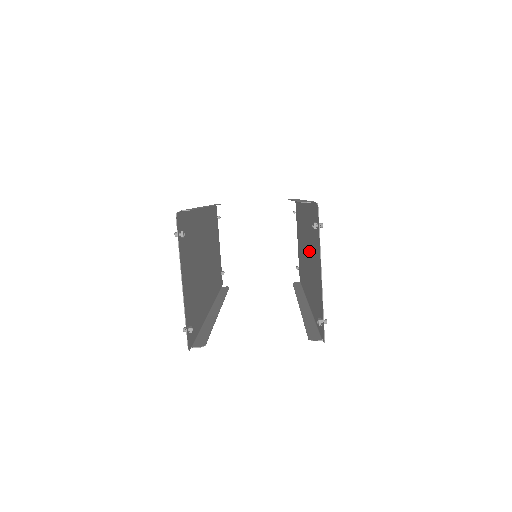
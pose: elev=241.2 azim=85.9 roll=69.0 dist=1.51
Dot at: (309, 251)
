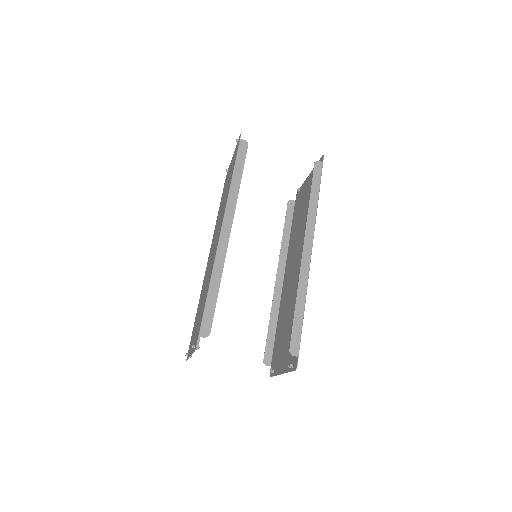
Dot at: (294, 296)
